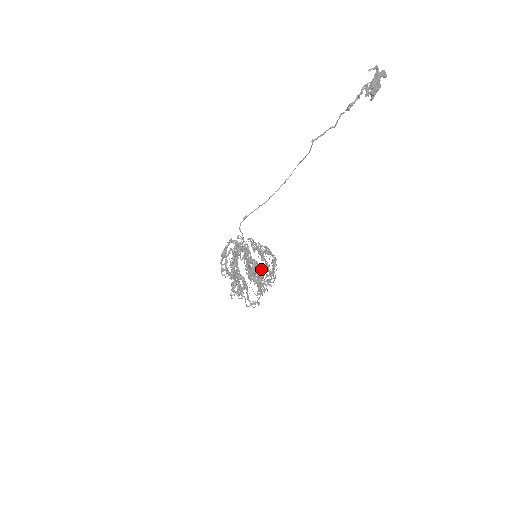
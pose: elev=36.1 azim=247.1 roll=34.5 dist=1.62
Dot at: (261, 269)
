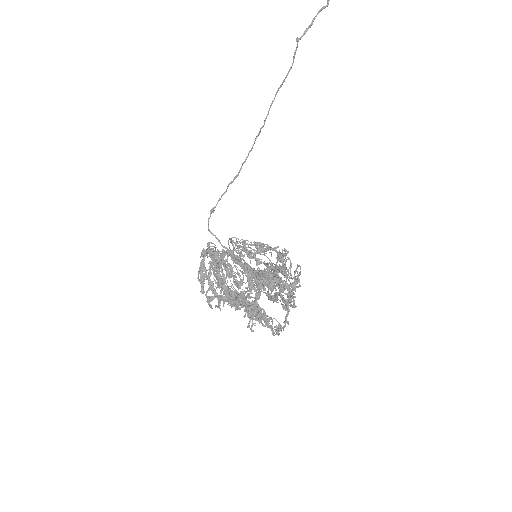
Dot at: occluded
